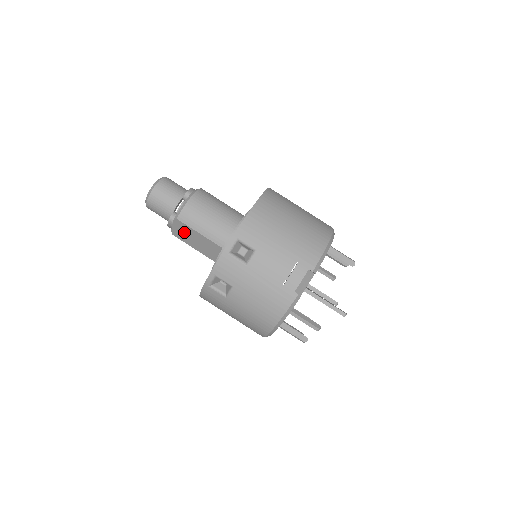
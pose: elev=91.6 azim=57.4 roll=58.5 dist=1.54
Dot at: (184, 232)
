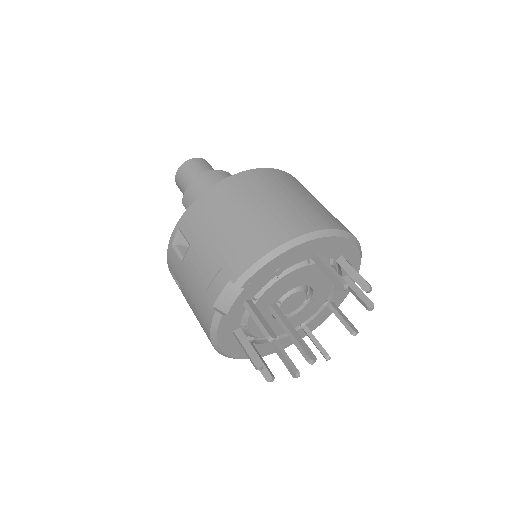
Dot at: occluded
